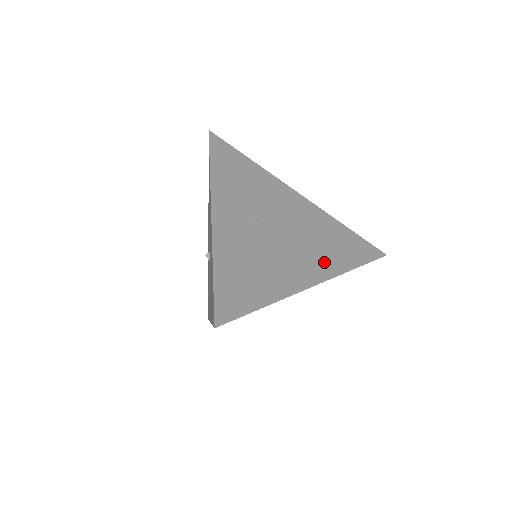
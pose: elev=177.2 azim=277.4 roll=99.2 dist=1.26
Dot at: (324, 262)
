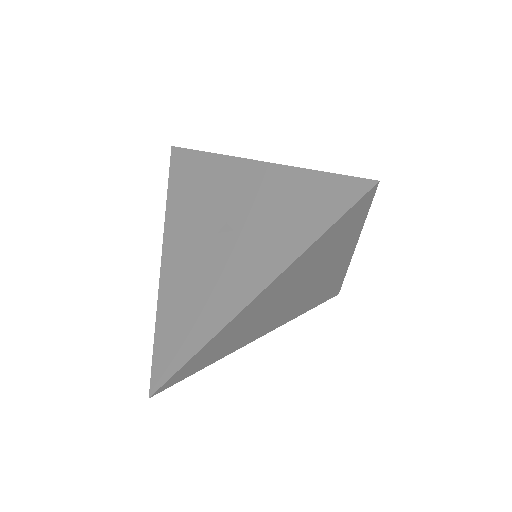
Dot at: occluded
